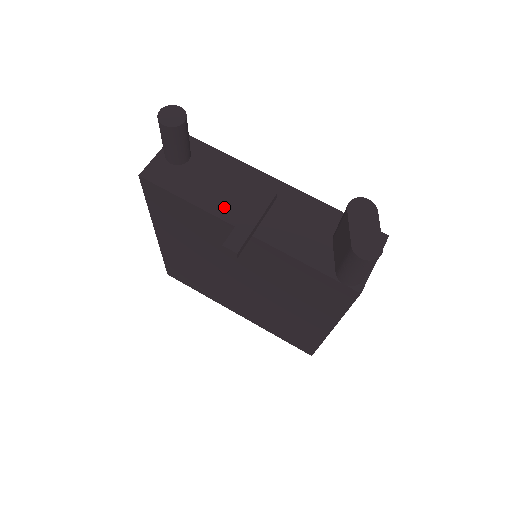
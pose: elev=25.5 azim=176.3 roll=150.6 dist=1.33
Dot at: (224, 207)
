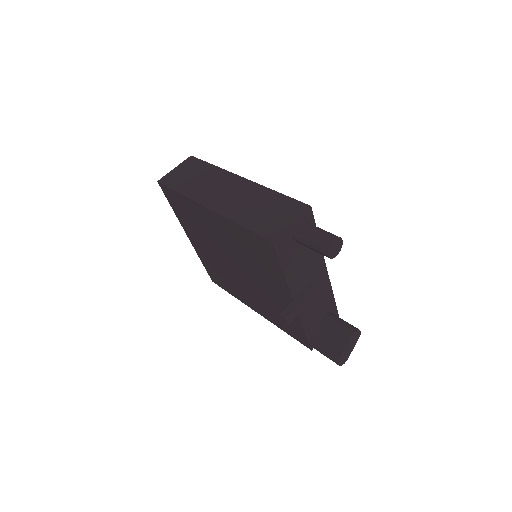
Dot at: (296, 284)
